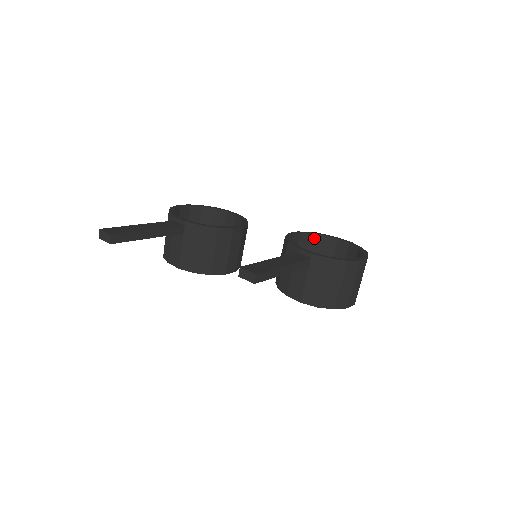
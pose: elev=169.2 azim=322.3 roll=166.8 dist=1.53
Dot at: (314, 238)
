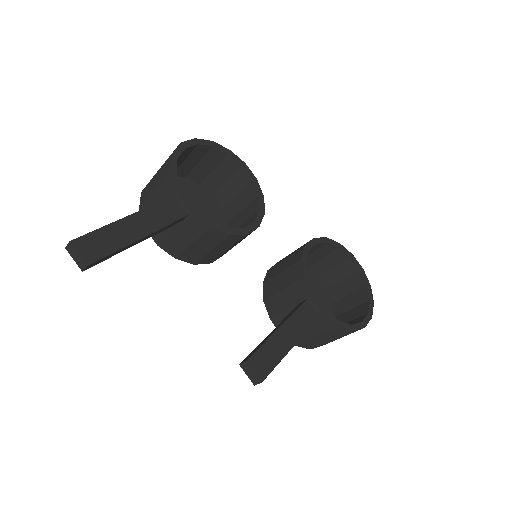
Dot at: (327, 246)
